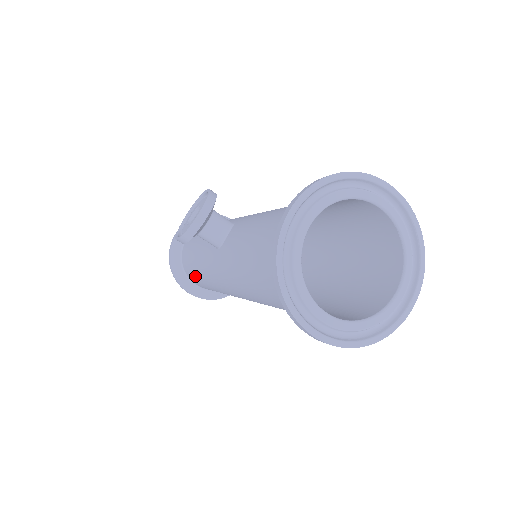
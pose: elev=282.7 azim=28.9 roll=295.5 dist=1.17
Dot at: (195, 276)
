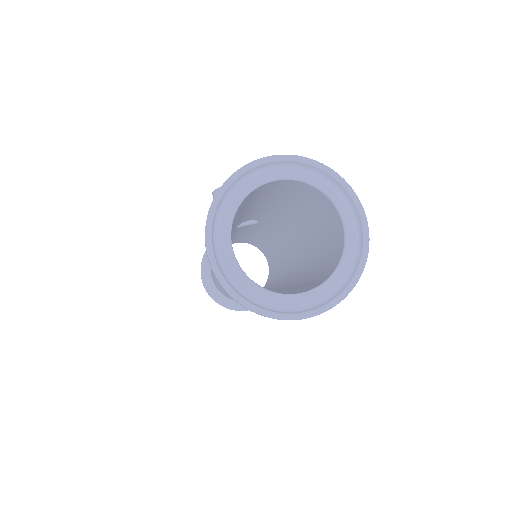
Dot at: occluded
